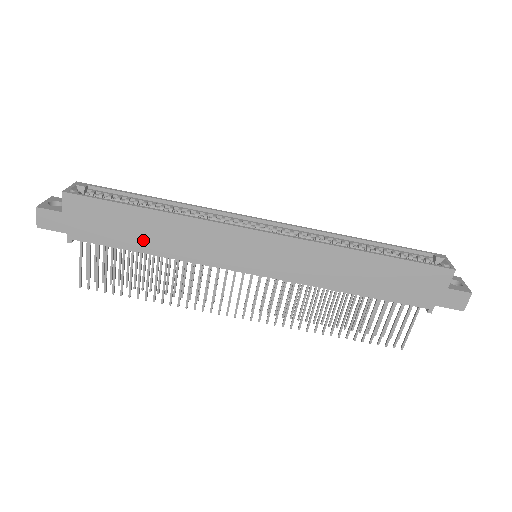
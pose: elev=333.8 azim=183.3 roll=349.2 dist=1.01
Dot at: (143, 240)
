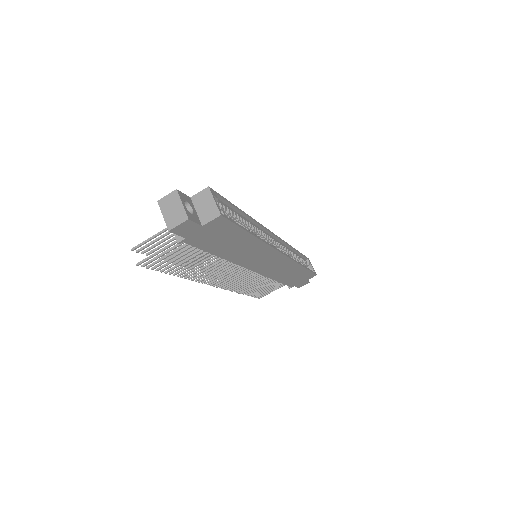
Dot at: (226, 249)
